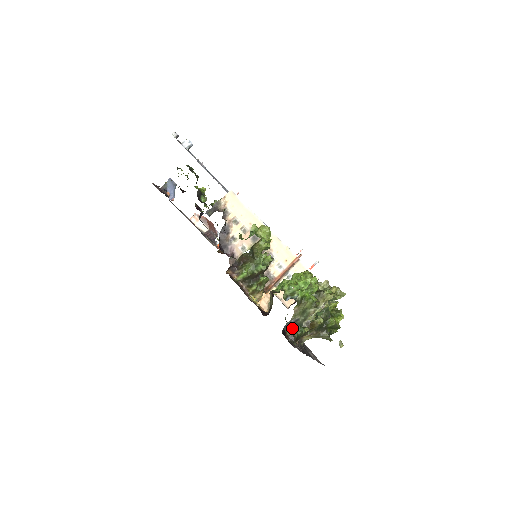
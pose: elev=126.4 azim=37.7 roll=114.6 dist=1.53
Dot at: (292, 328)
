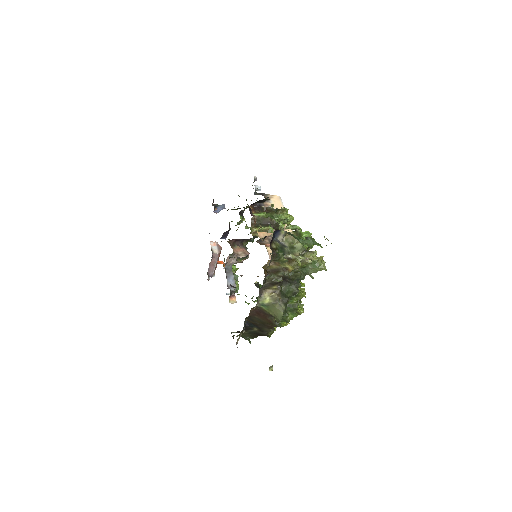
Dot at: (278, 245)
